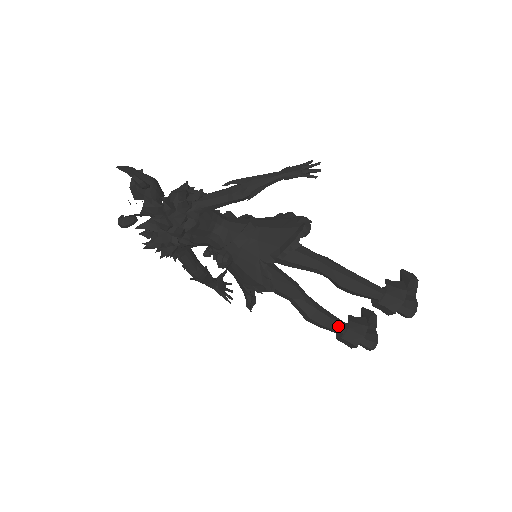
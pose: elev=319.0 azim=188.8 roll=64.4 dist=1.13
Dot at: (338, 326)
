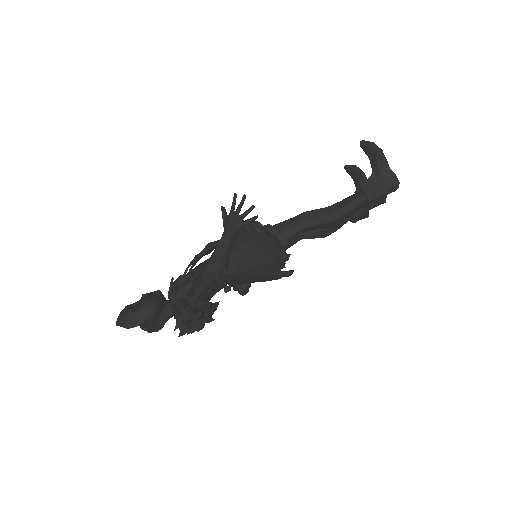
Dot at: occluded
